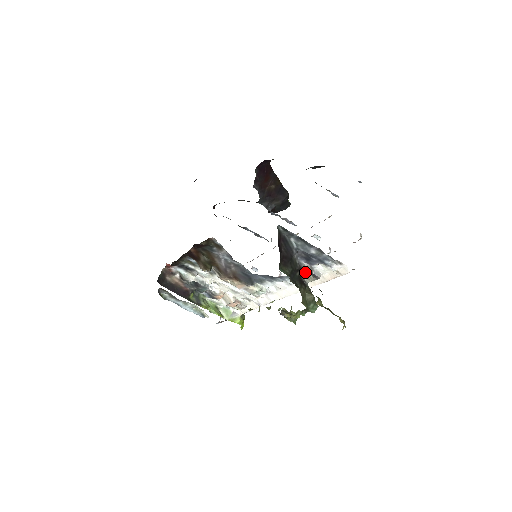
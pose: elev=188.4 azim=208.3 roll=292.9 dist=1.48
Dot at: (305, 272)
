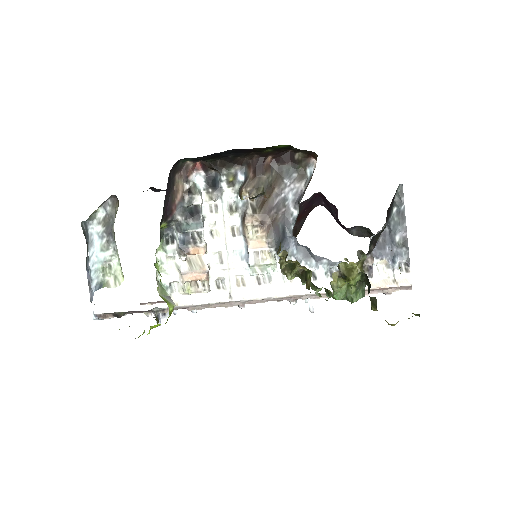
Dot at: (367, 258)
